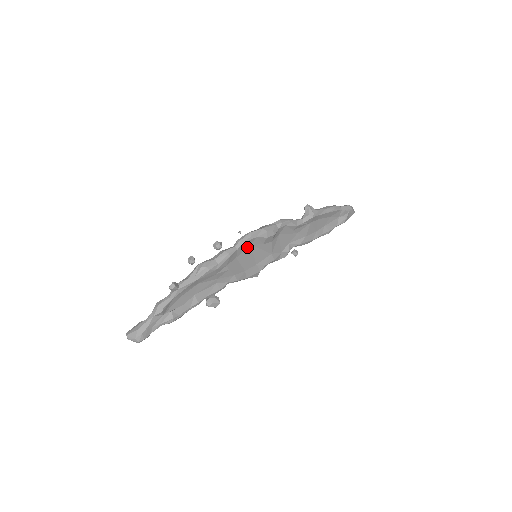
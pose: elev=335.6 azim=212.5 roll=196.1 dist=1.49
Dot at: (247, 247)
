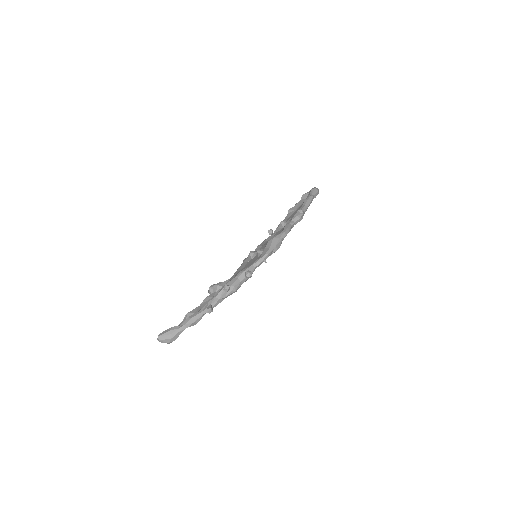
Dot at: occluded
